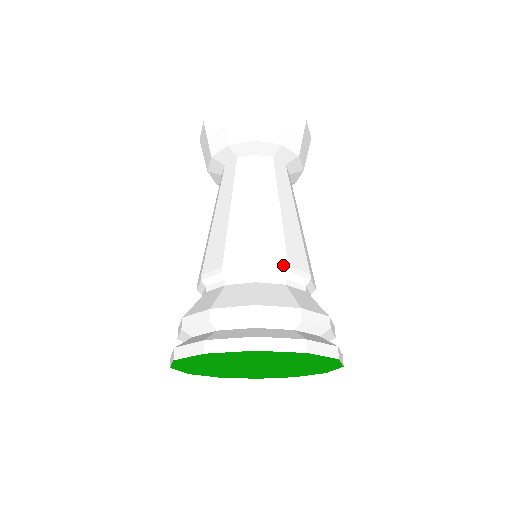
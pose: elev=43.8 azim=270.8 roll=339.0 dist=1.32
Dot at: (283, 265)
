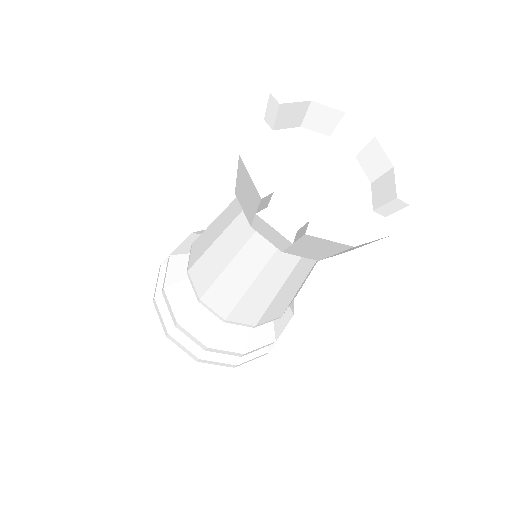
Dot at: (278, 318)
